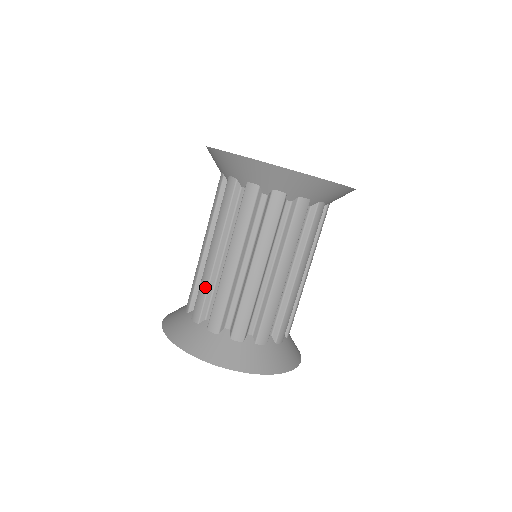
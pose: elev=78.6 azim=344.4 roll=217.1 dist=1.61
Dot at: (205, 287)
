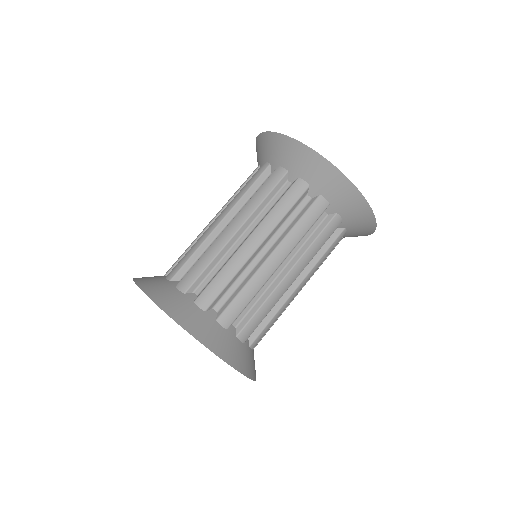
Dot at: (209, 259)
